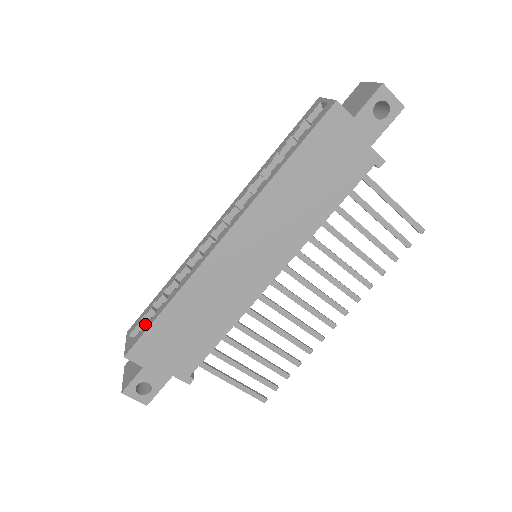
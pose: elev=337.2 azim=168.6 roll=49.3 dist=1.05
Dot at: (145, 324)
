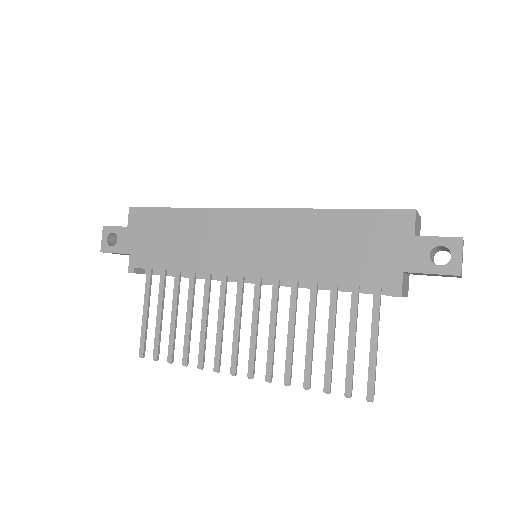
Dot at: occluded
